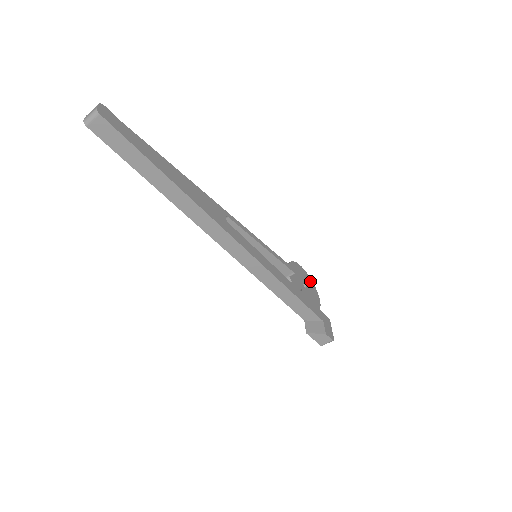
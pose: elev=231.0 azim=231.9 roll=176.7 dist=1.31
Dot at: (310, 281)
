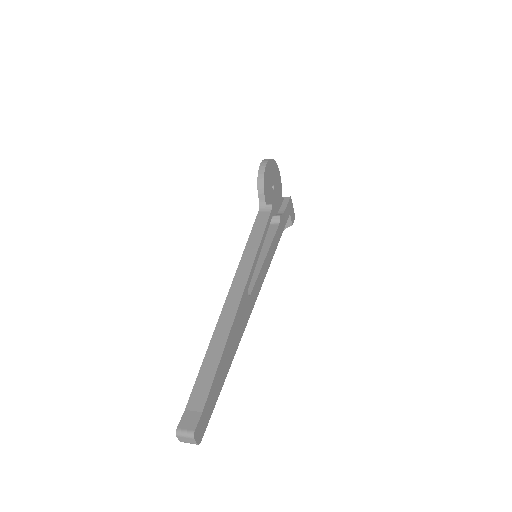
Dot at: (273, 165)
